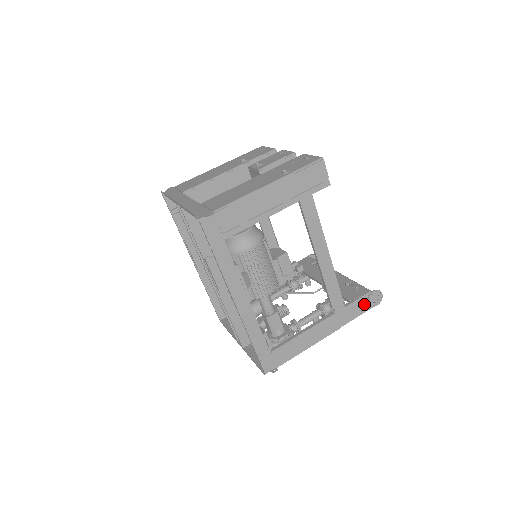
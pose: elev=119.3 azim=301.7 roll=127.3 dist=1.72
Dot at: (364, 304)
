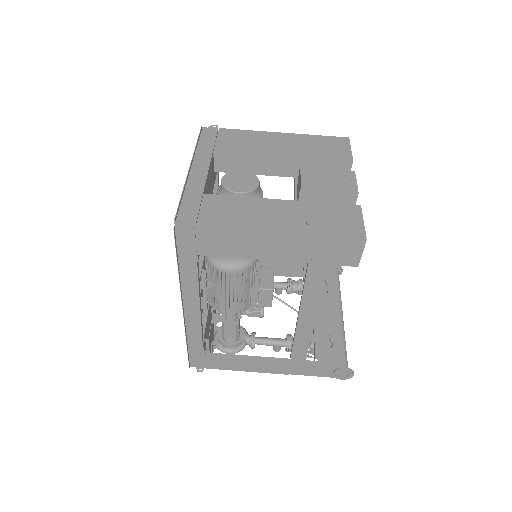
Dot at: (328, 371)
